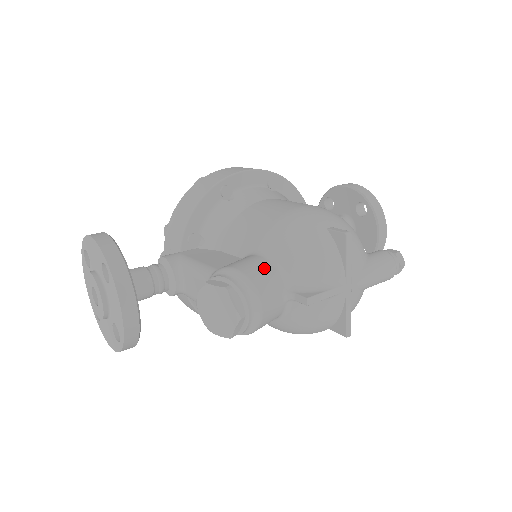
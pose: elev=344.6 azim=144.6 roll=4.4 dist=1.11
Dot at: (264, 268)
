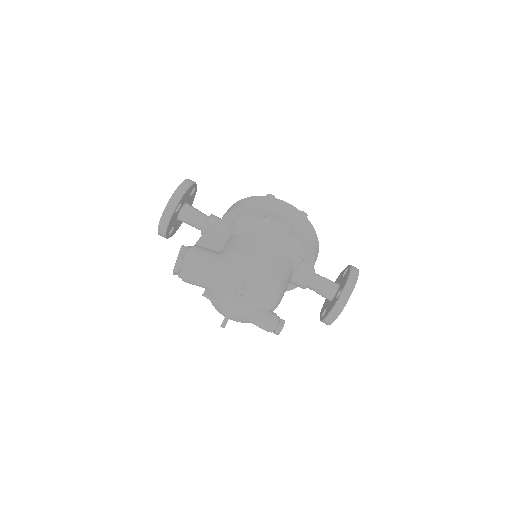
Dot at: (206, 265)
